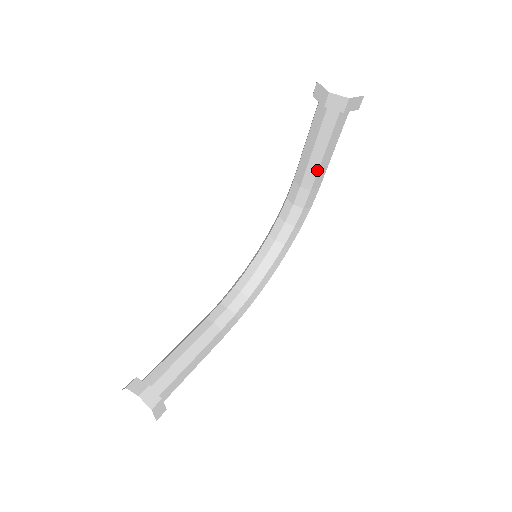
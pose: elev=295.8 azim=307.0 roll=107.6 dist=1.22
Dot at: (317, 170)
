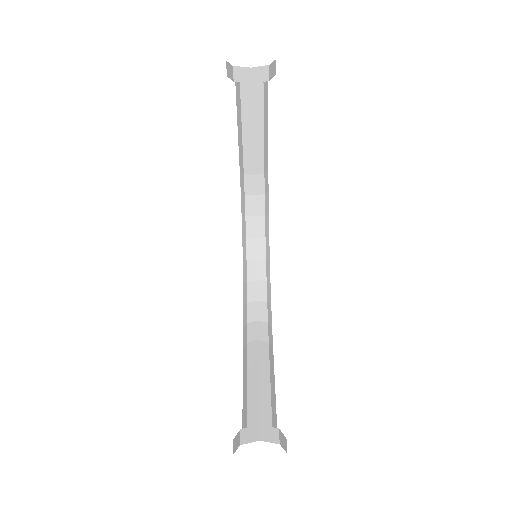
Dot at: (263, 150)
